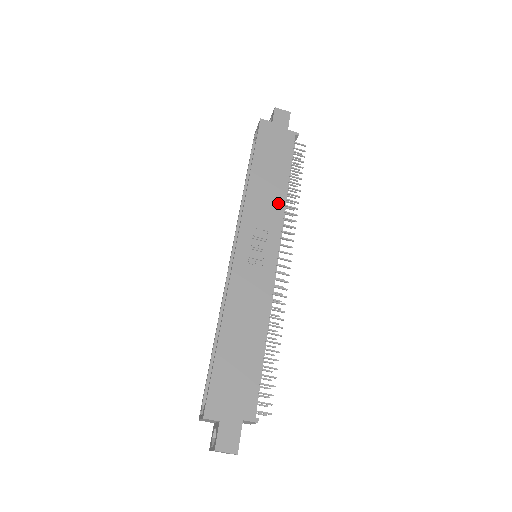
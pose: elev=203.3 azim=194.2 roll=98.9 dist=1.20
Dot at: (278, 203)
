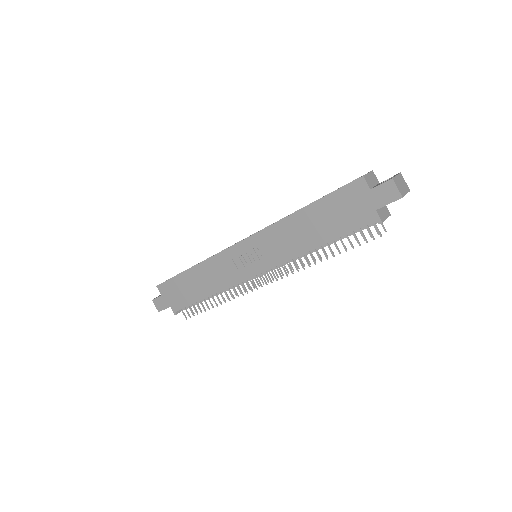
Dot at: (294, 250)
